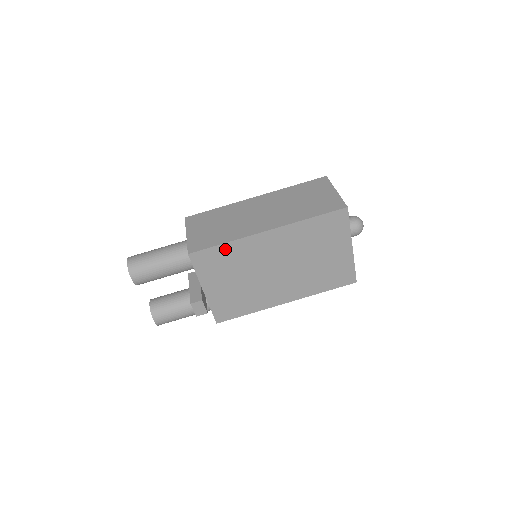
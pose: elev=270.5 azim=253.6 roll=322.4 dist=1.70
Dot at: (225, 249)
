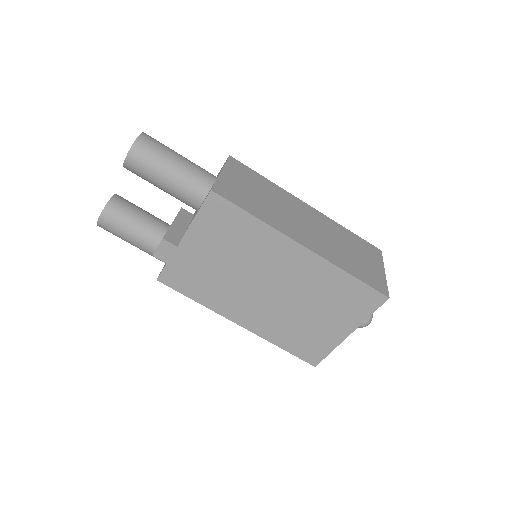
Dot at: (248, 222)
